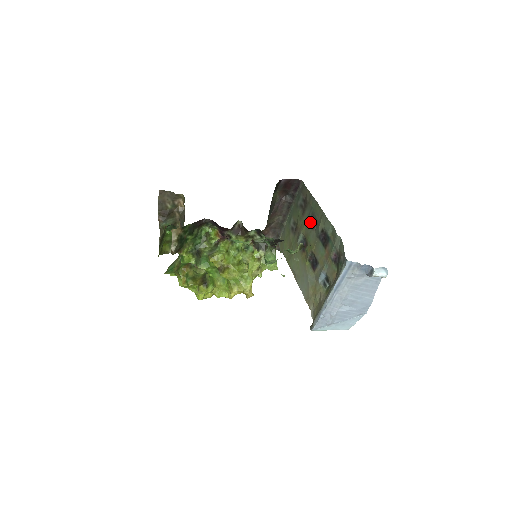
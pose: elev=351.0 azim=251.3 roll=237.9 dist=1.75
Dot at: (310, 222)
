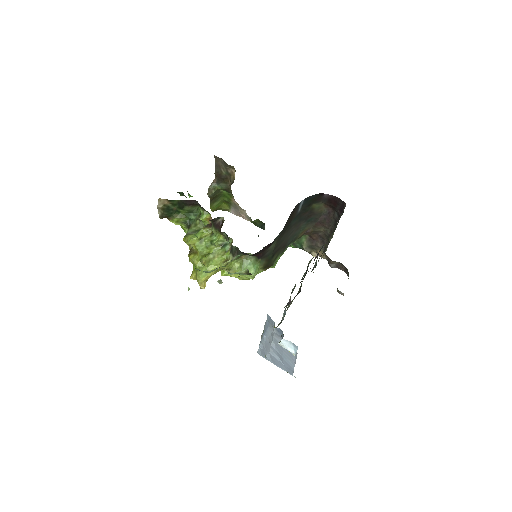
Dot at: (318, 253)
